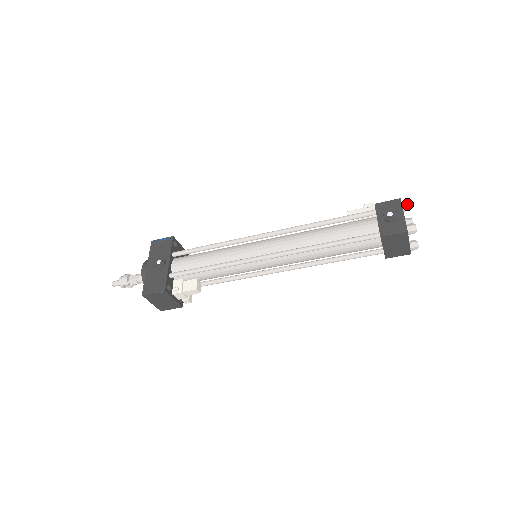
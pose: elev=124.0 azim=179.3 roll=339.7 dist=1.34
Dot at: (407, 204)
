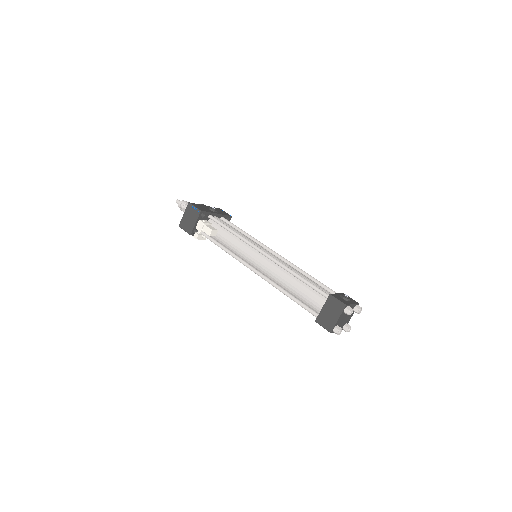
Dot at: (360, 307)
